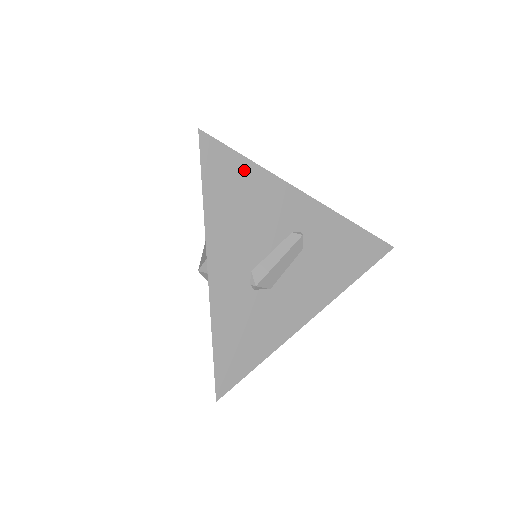
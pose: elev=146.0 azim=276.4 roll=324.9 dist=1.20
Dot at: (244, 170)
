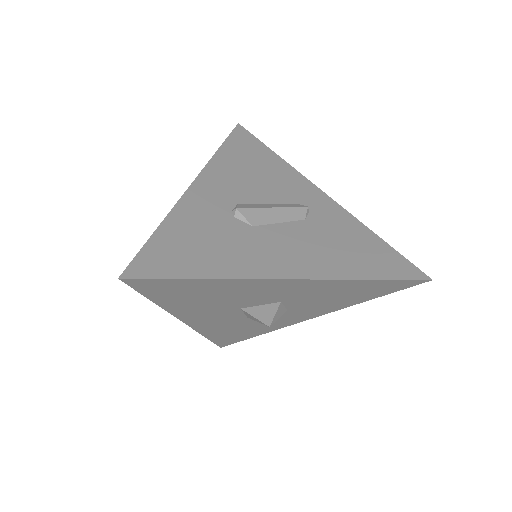
Dot at: (265, 153)
